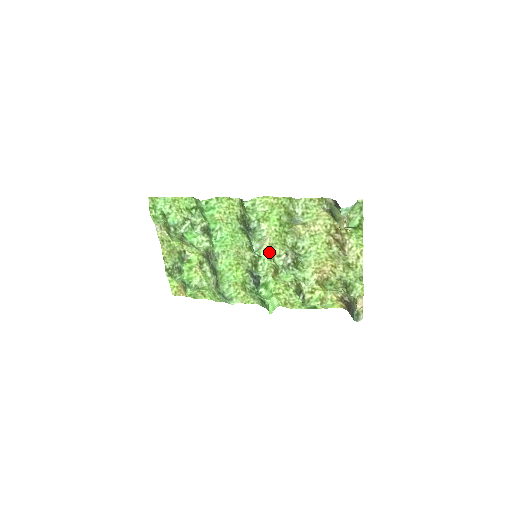
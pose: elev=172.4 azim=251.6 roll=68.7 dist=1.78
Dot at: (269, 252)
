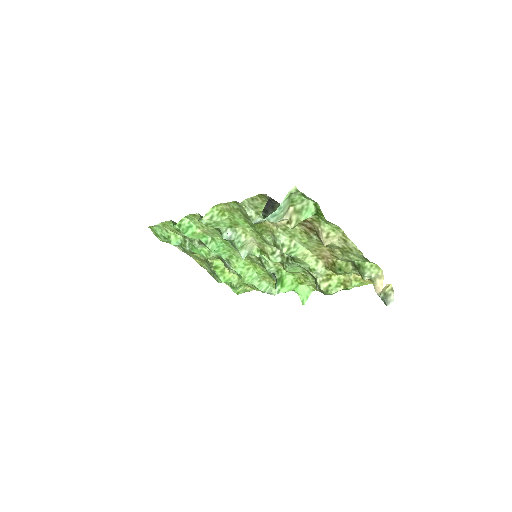
Dot at: (262, 251)
